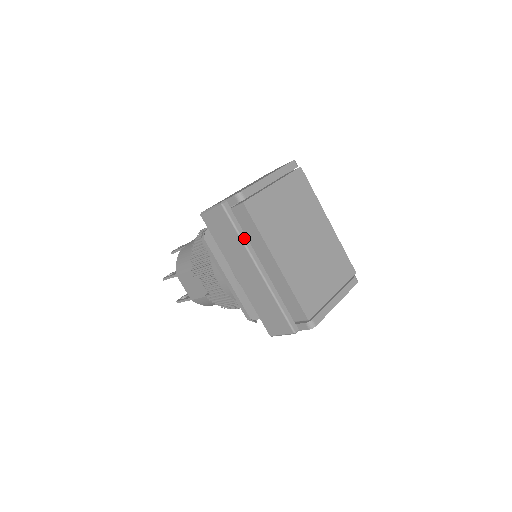
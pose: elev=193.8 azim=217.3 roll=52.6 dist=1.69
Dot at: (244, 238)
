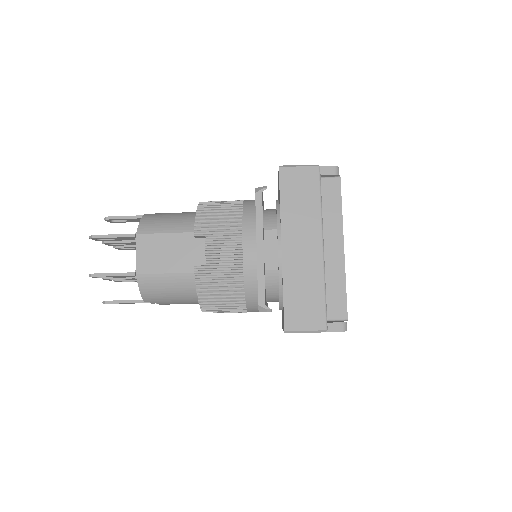
Dot at: (322, 208)
